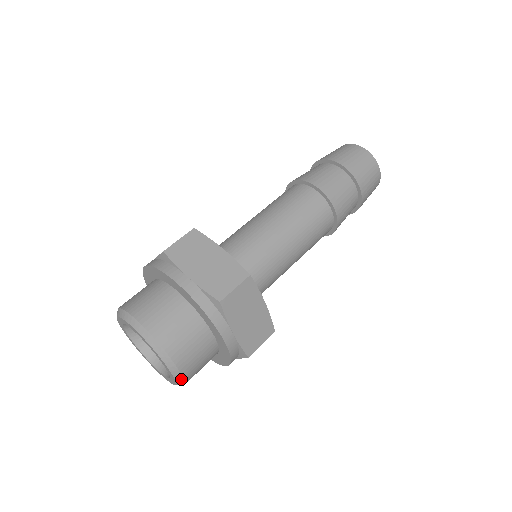
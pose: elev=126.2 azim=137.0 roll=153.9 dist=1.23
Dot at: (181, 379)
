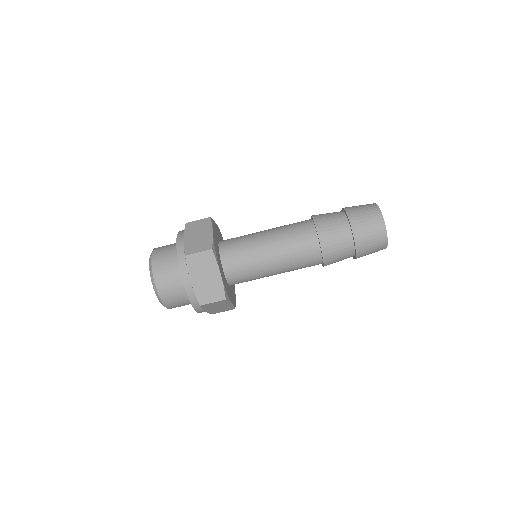
Dot at: occluded
